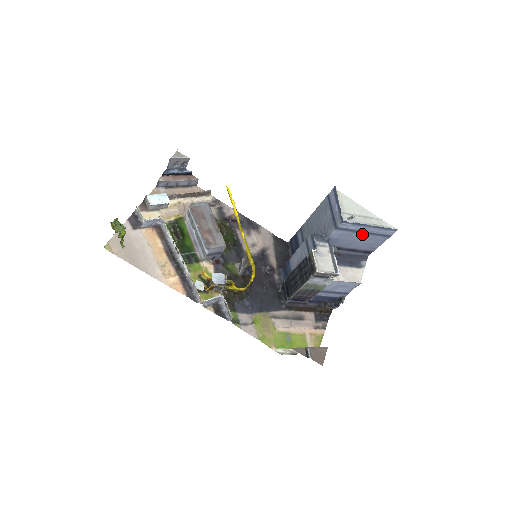
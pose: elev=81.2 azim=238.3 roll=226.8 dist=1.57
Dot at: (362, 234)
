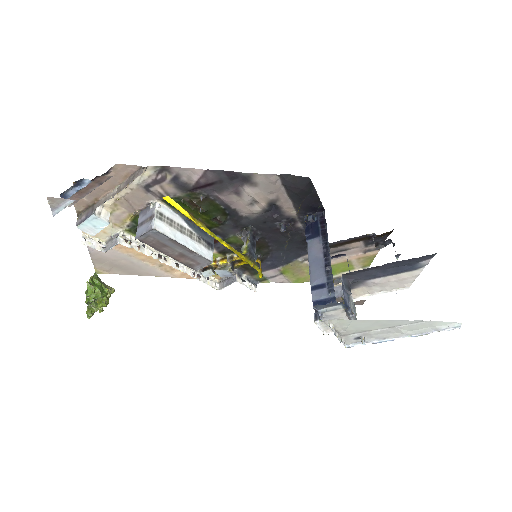
Dot at: occluded
